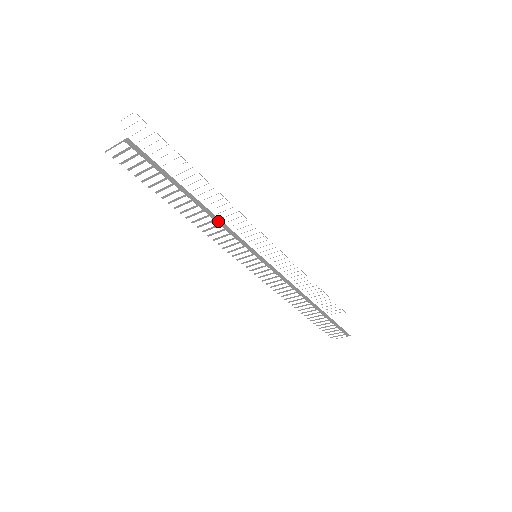
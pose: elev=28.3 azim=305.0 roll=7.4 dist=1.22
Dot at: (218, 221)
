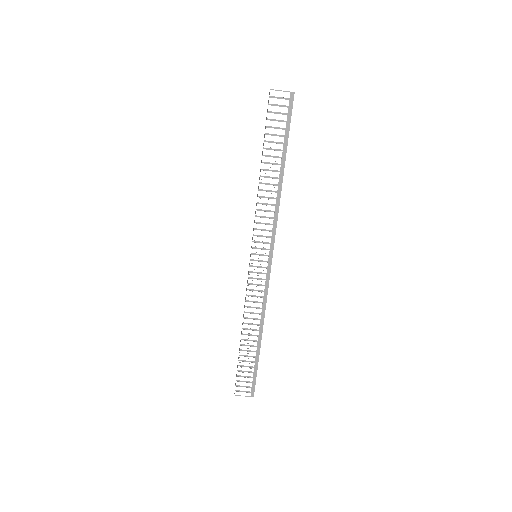
Dot at: (278, 195)
